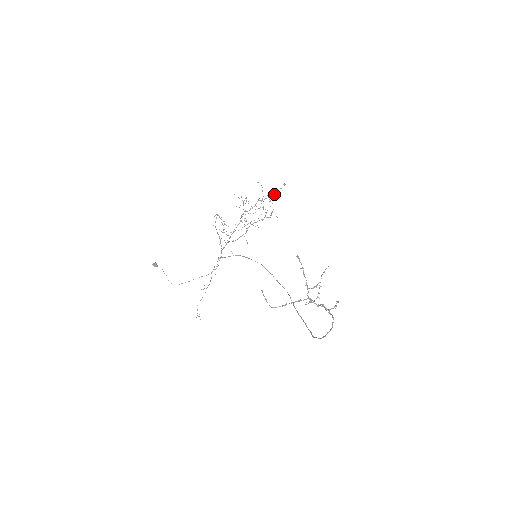
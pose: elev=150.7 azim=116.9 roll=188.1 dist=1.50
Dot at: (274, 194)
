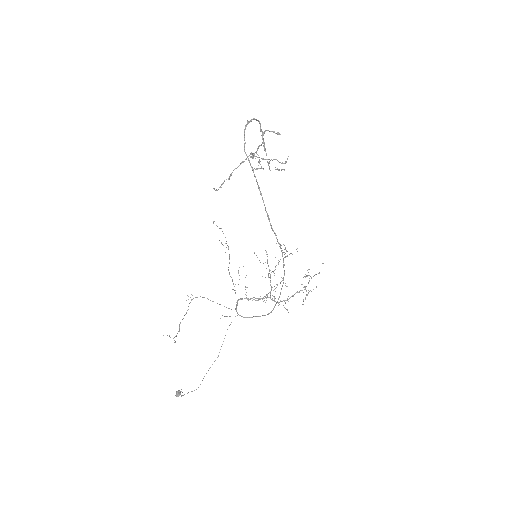
Dot at: (314, 275)
